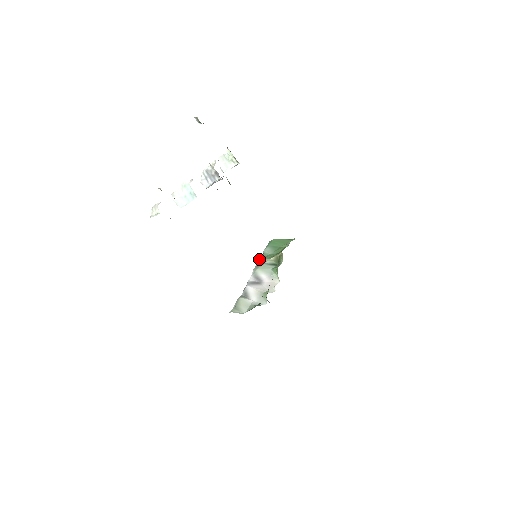
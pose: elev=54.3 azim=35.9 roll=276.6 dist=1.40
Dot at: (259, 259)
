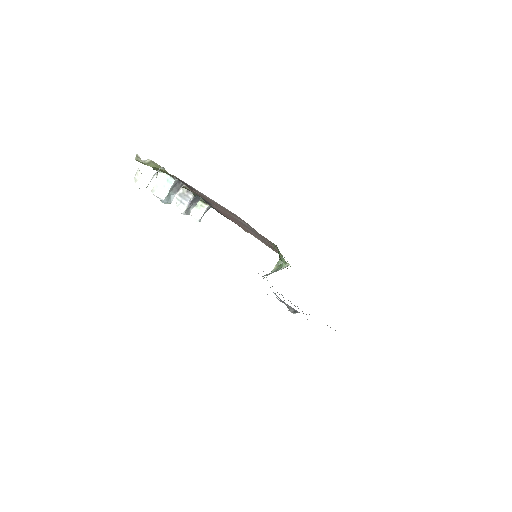
Dot at: (263, 278)
